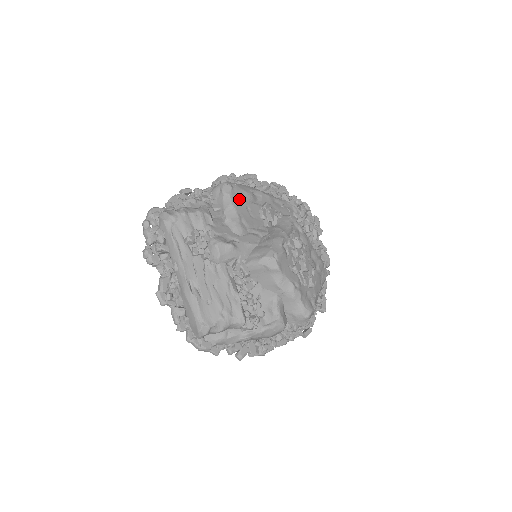
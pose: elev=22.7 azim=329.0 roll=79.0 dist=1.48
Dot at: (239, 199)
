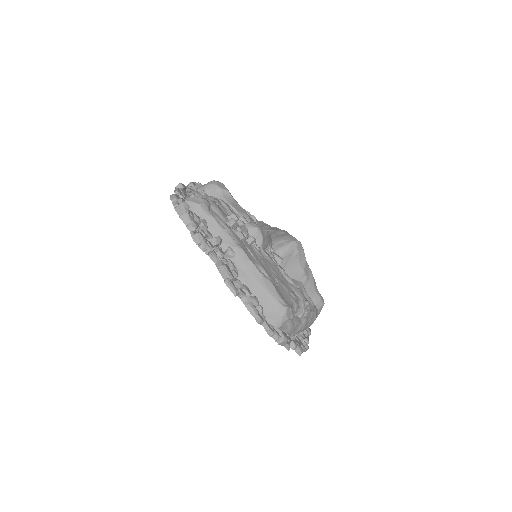
Dot at: occluded
